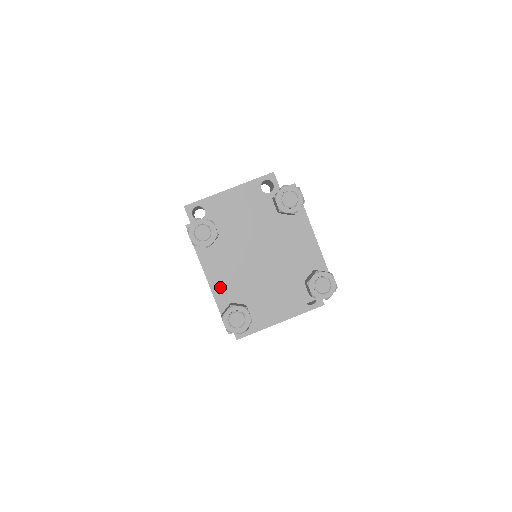
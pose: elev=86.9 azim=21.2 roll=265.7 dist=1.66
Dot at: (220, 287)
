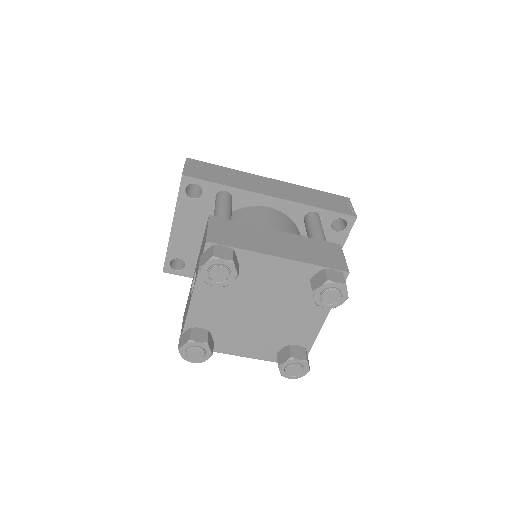
Dot at: (256, 352)
